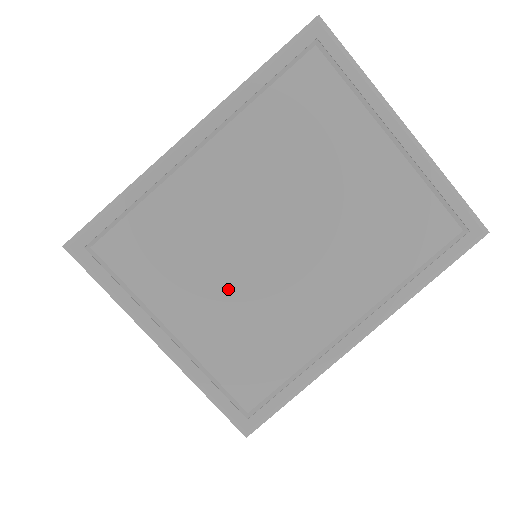
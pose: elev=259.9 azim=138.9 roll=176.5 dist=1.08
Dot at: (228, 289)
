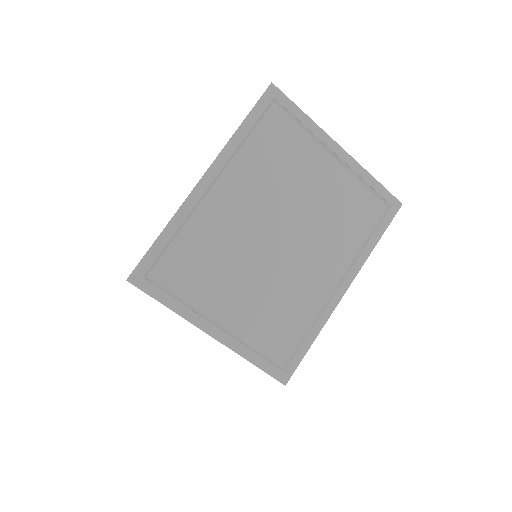
Dot at: (251, 282)
